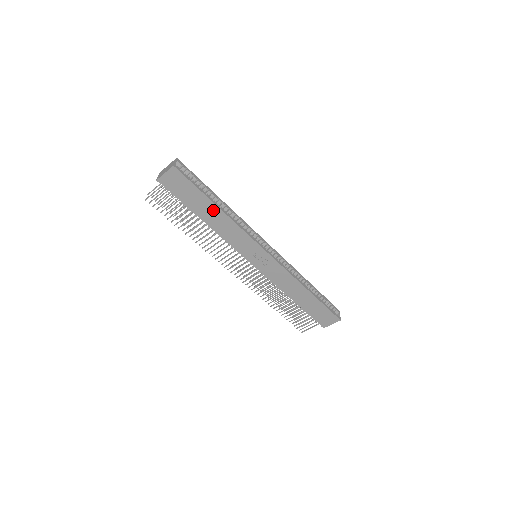
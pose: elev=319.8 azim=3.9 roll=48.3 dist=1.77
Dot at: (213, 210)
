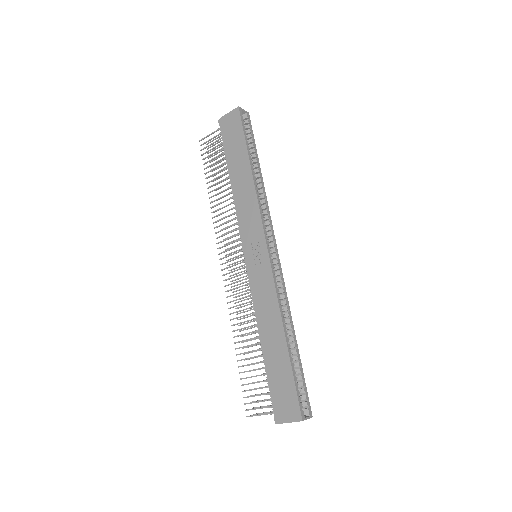
Dot at: (245, 168)
